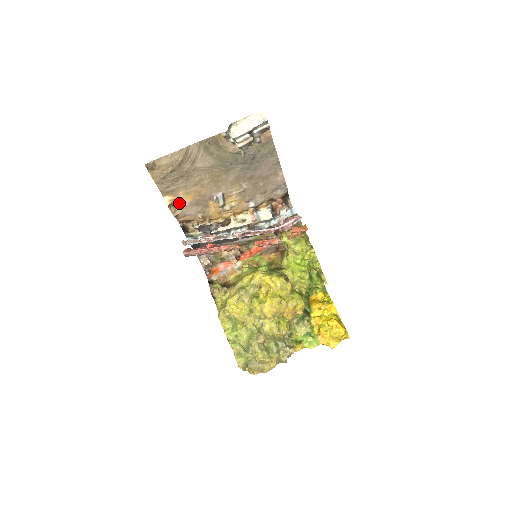
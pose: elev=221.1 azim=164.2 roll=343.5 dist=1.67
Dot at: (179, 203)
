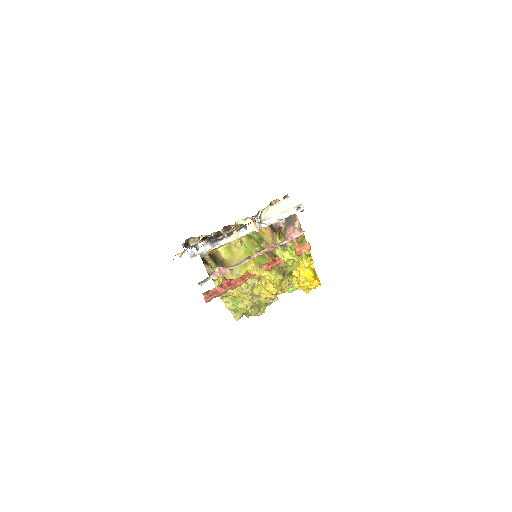
Dot at: occluded
